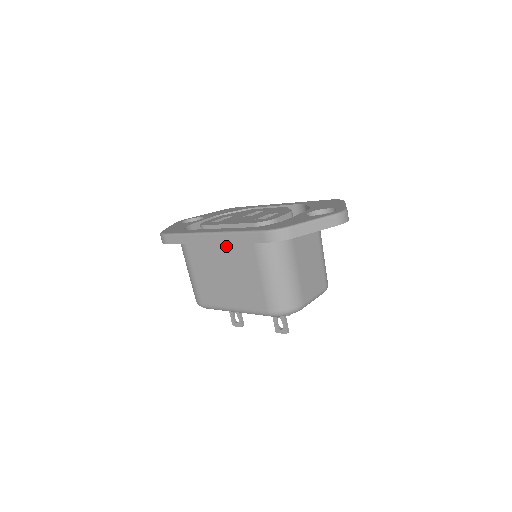
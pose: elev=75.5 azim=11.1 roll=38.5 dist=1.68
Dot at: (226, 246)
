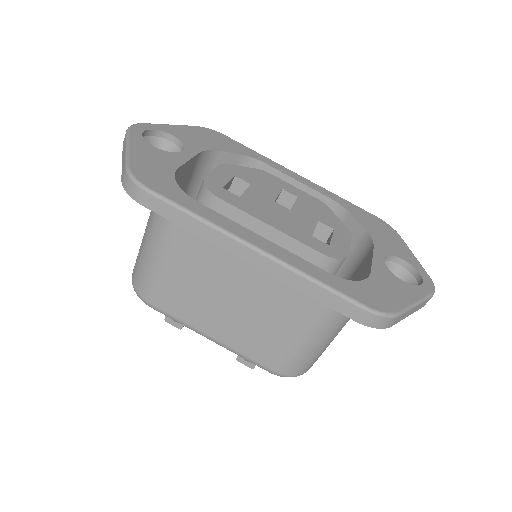
Dot at: occluded
